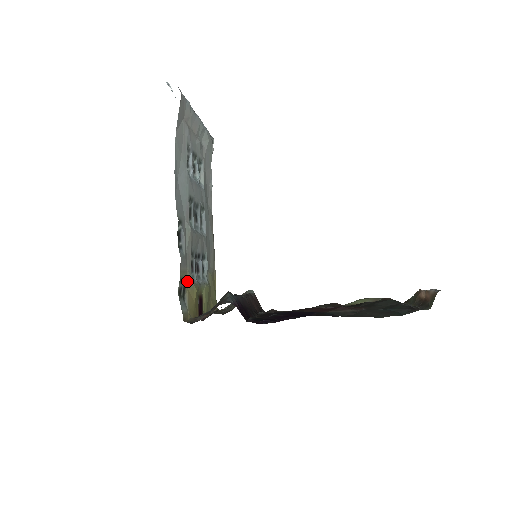
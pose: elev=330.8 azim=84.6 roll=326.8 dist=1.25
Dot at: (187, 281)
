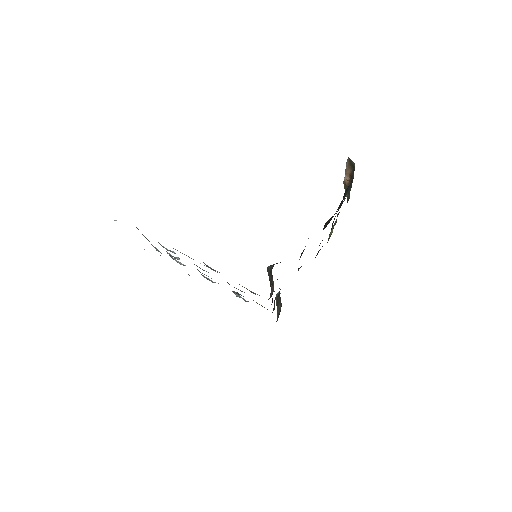
Dot at: (242, 286)
